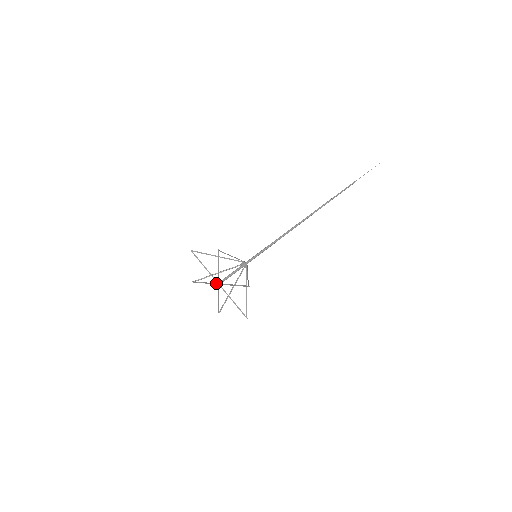
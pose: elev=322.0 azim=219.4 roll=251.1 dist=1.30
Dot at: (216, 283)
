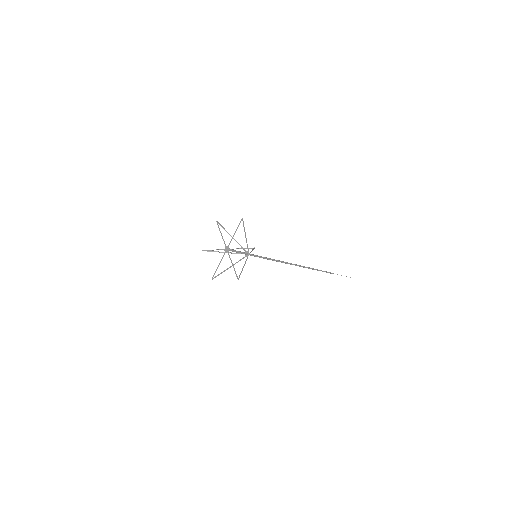
Dot at: (225, 251)
